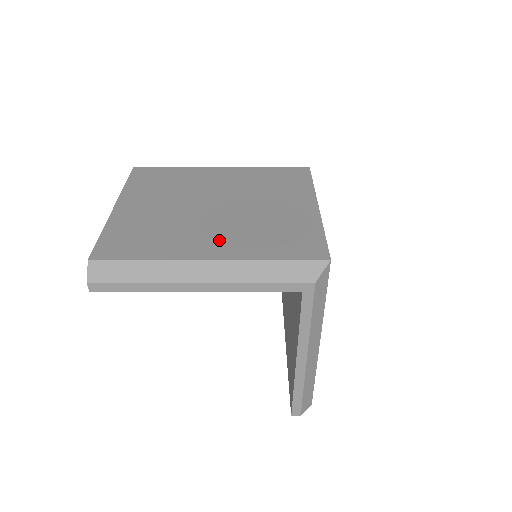
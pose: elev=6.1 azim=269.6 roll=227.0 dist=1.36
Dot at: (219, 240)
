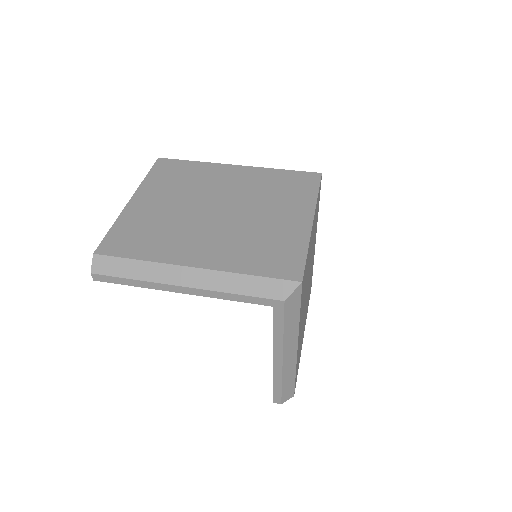
Dot at: (208, 247)
